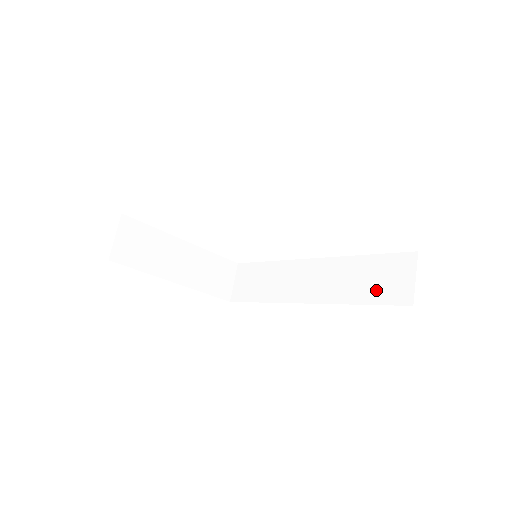
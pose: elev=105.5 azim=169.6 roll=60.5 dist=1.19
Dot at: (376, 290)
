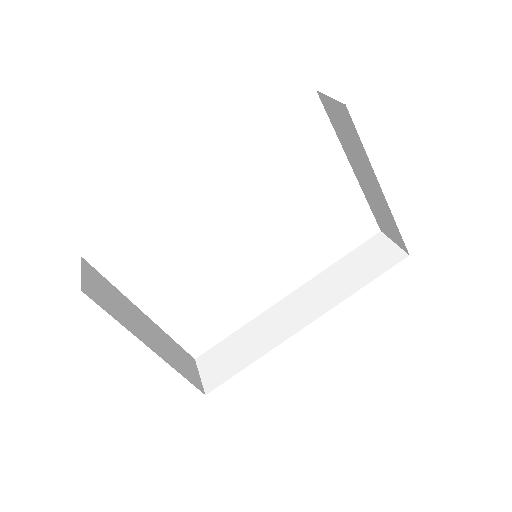
Dot at: (369, 270)
